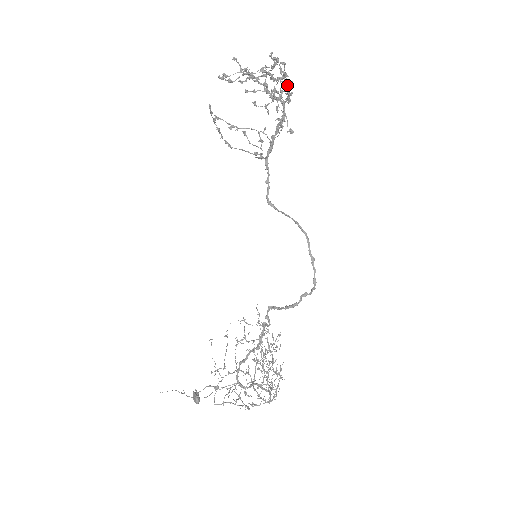
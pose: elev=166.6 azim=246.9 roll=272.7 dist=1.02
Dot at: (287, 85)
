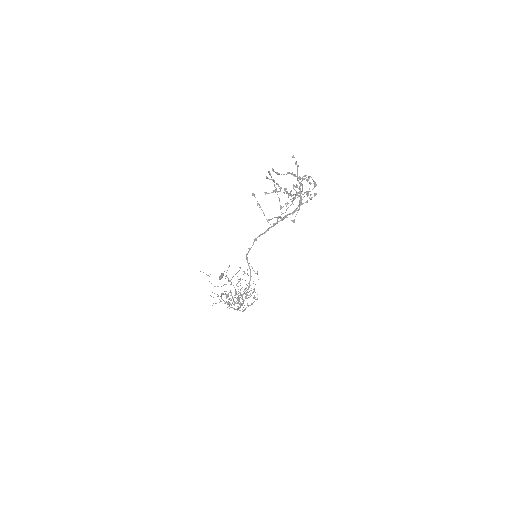
Dot at: (300, 201)
